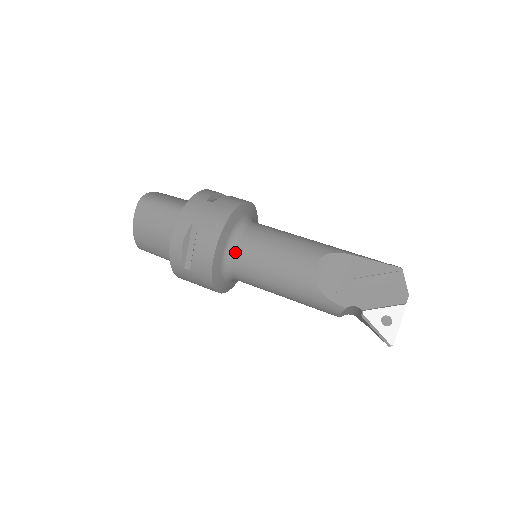
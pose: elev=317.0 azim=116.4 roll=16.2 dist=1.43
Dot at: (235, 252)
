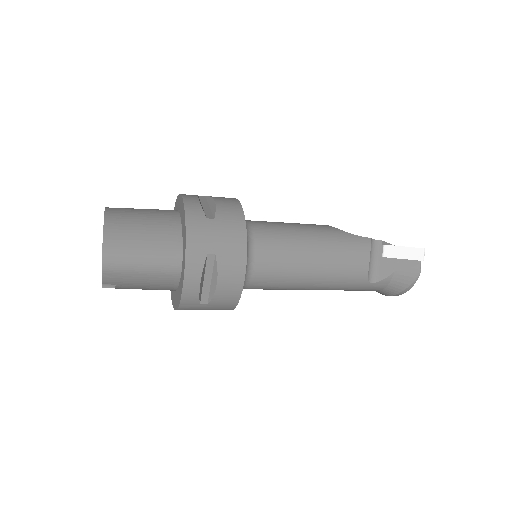
Dot at: (249, 221)
